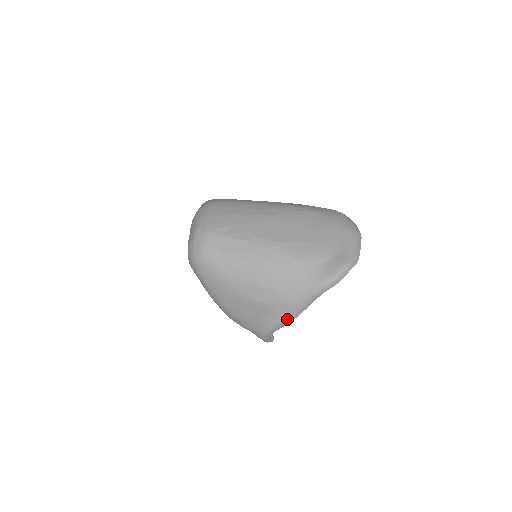
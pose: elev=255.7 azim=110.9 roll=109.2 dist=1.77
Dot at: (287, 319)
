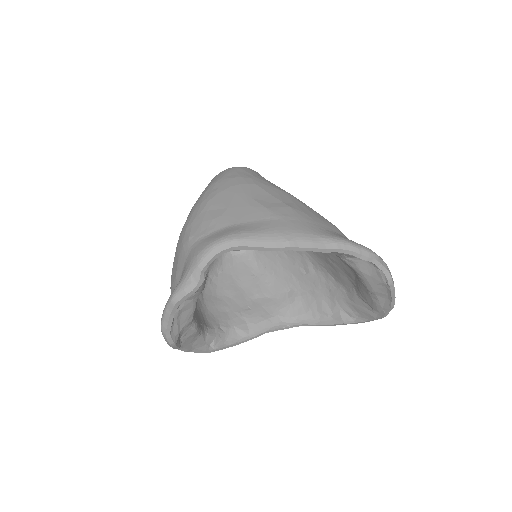
Dot at: (274, 238)
